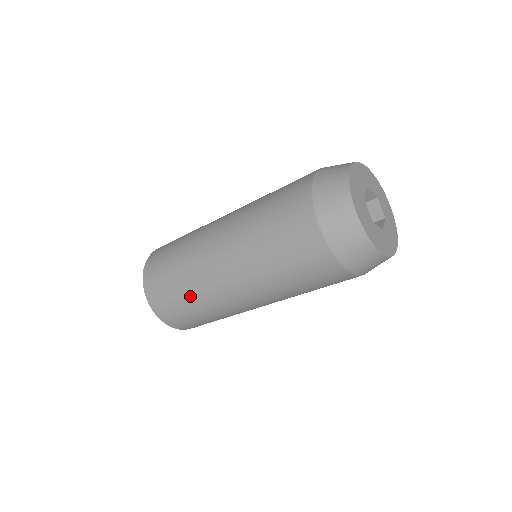
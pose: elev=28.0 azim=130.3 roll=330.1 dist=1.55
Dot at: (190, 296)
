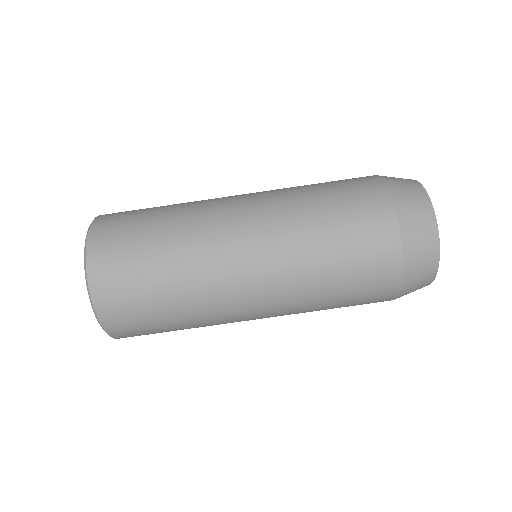
Dot at: (173, 275)
